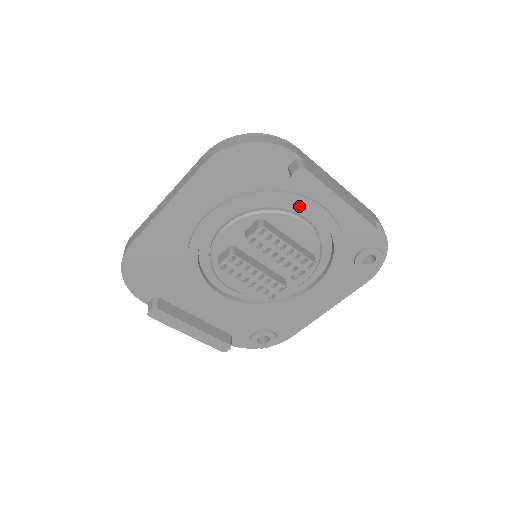
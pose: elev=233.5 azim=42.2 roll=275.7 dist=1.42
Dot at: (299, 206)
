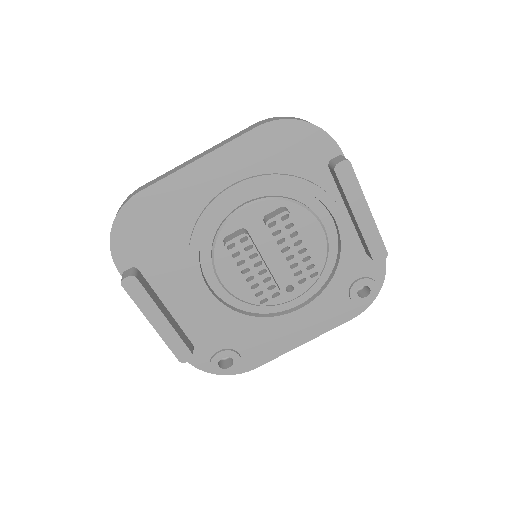
Dot at: (322, 209)
